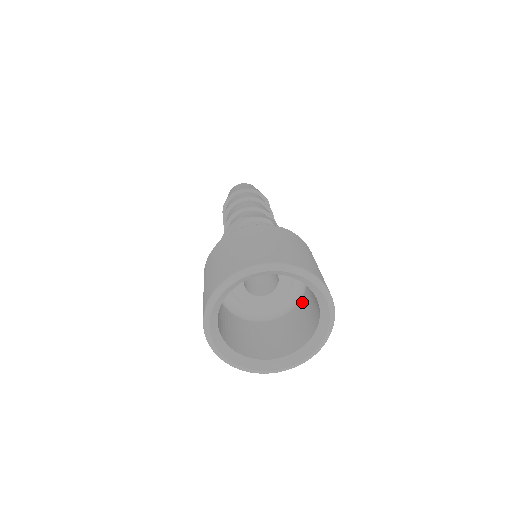
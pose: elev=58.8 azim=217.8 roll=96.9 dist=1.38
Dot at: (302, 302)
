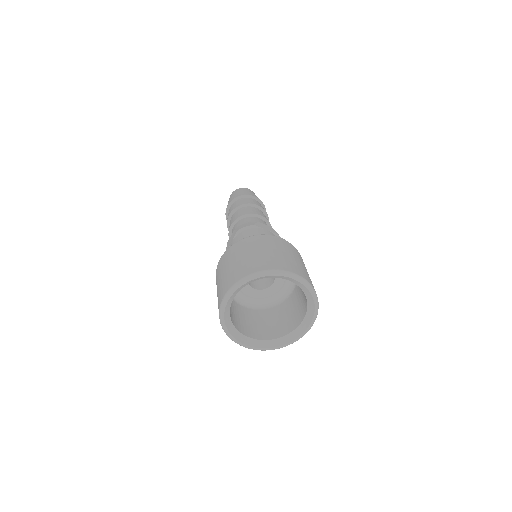
Dot at: occluded
